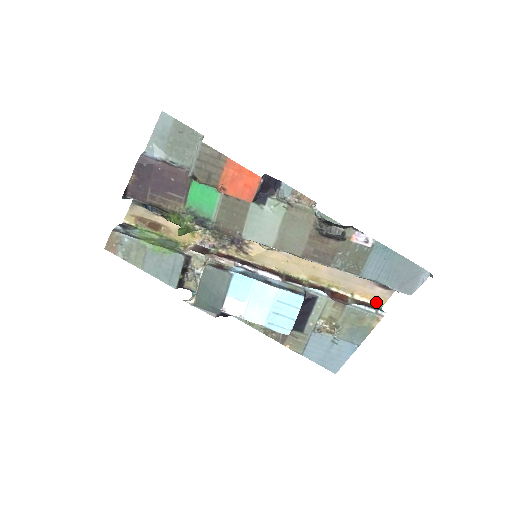
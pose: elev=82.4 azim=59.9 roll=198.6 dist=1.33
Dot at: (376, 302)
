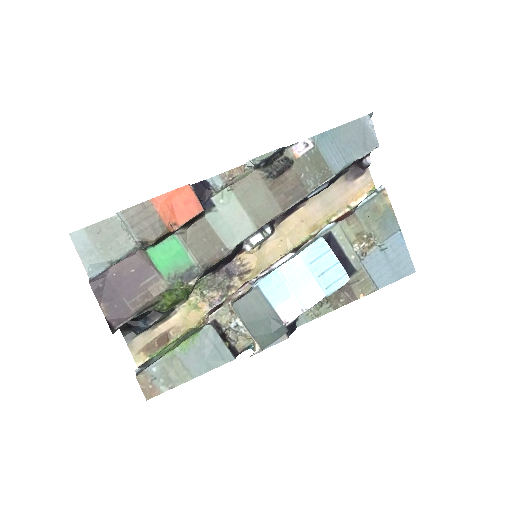
Dot at: (368, 192)
